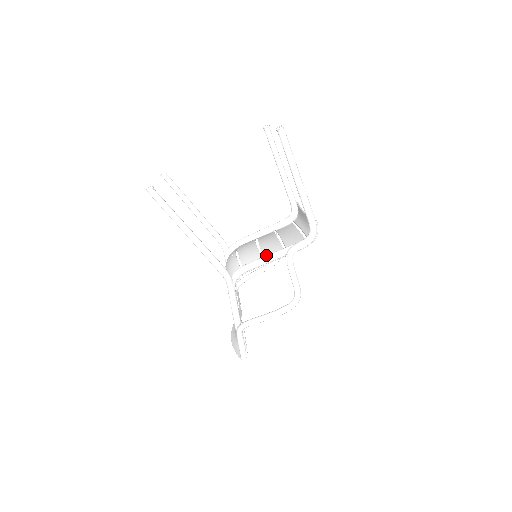
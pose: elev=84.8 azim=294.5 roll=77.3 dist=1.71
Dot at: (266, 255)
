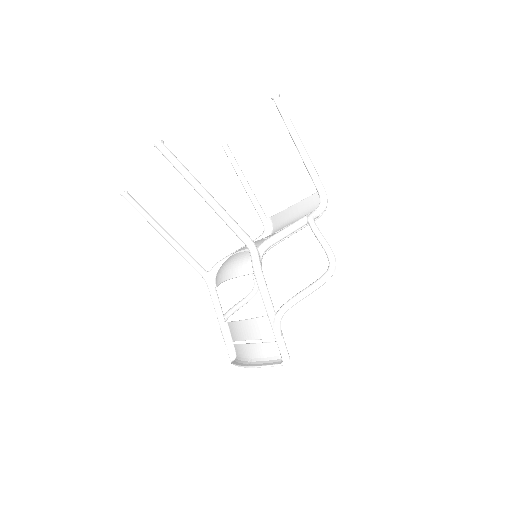
Dot at: occluded
